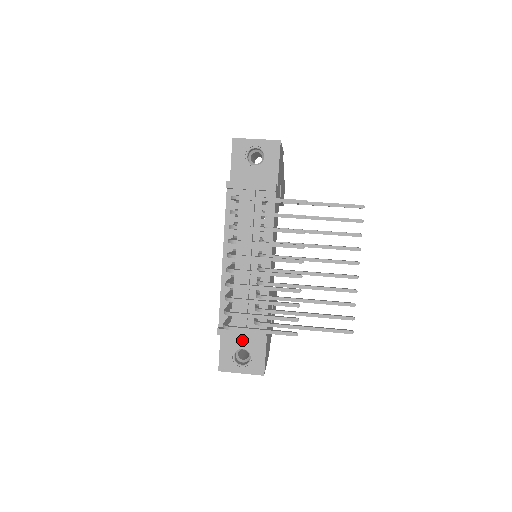
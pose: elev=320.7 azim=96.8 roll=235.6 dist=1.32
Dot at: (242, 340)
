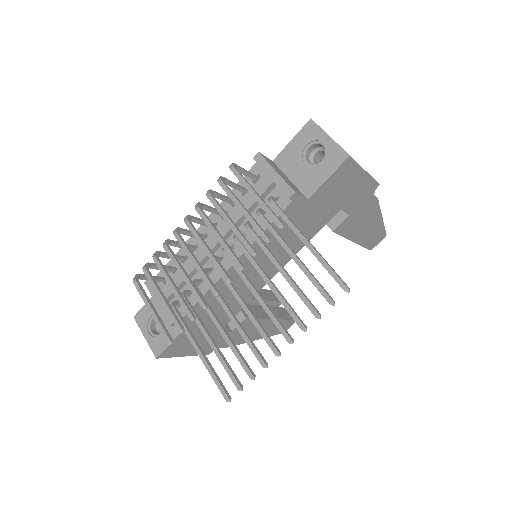
Dot at: occluded
